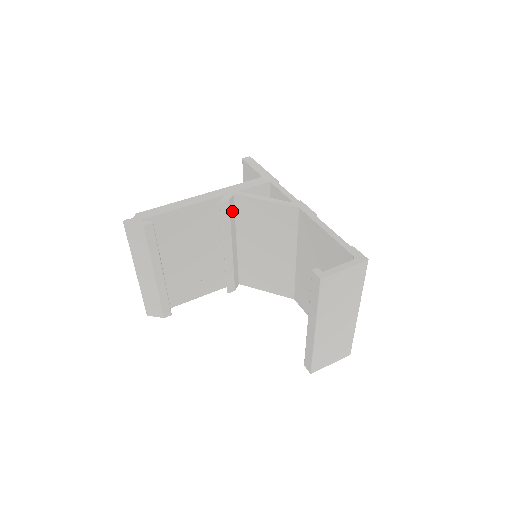
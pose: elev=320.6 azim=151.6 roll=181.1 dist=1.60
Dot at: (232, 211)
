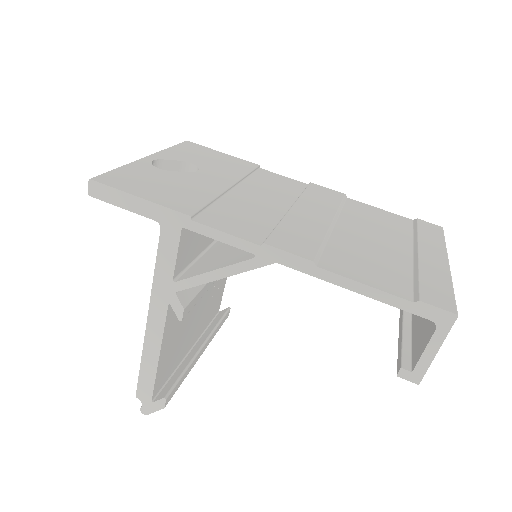
Dot at: (191, 288)
